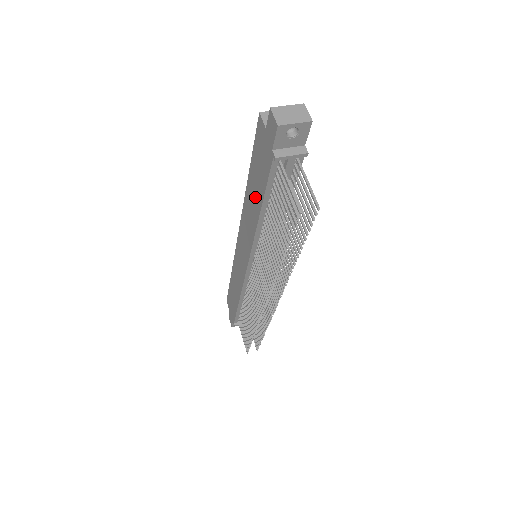
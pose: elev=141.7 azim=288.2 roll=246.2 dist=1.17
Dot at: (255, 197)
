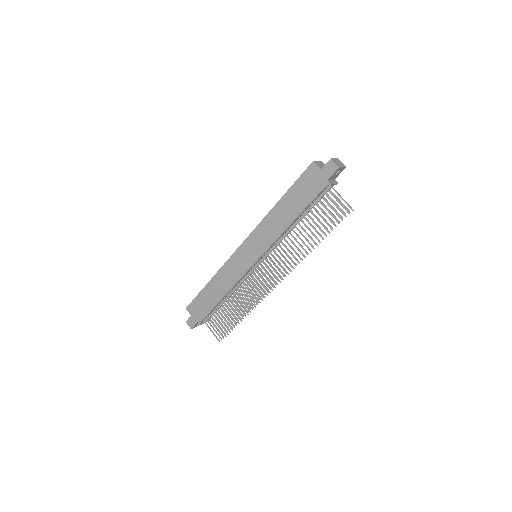
Dot at: (290, 210)
